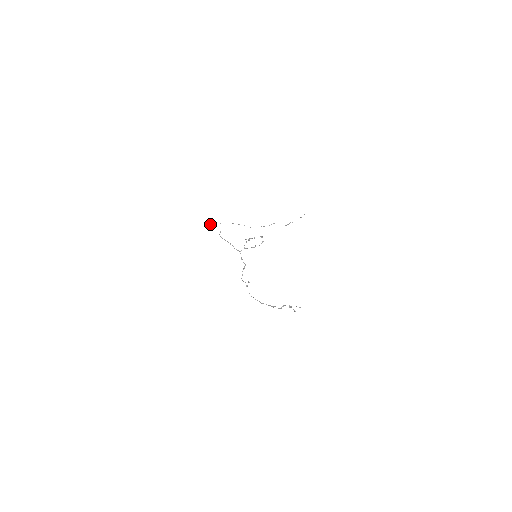
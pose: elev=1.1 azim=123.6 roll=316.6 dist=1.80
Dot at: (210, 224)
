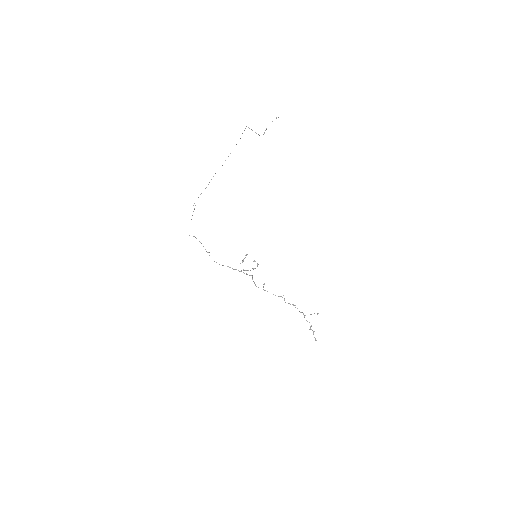
Dot at: occluded
